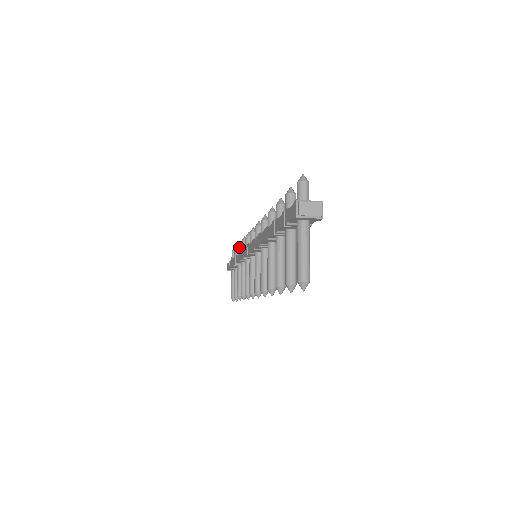
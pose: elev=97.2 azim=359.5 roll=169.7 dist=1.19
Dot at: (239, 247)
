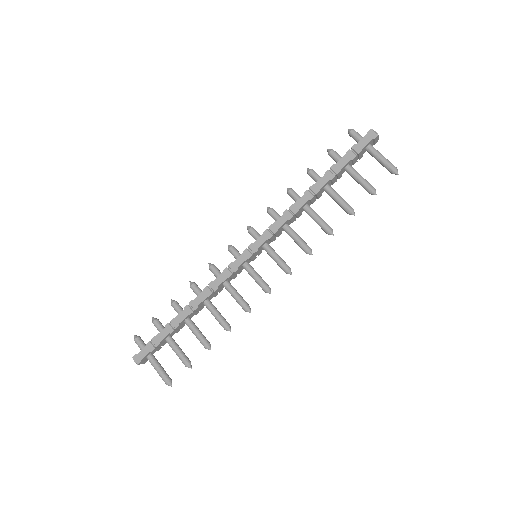
Dot at: (176, 303)
